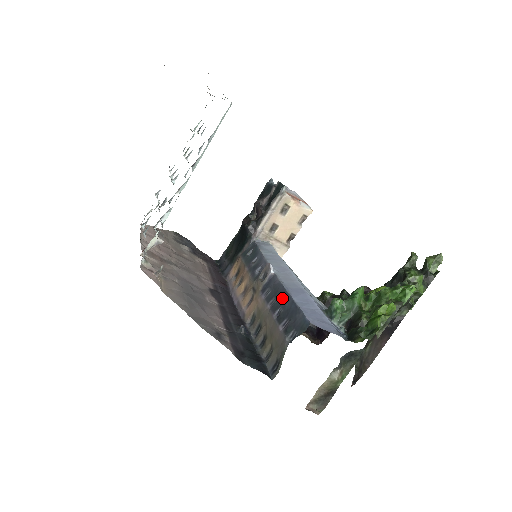
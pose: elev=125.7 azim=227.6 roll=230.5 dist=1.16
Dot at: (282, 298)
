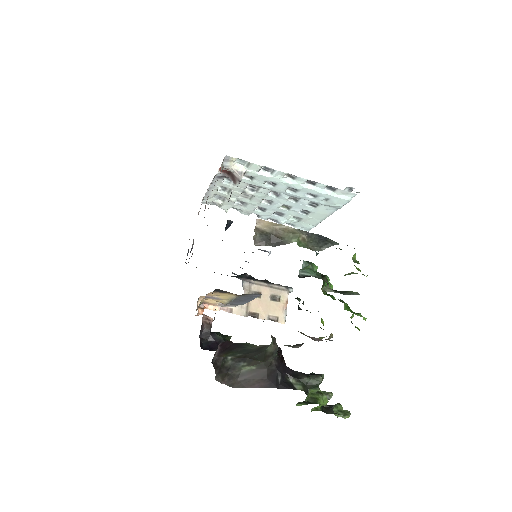
Dot at: occluded
